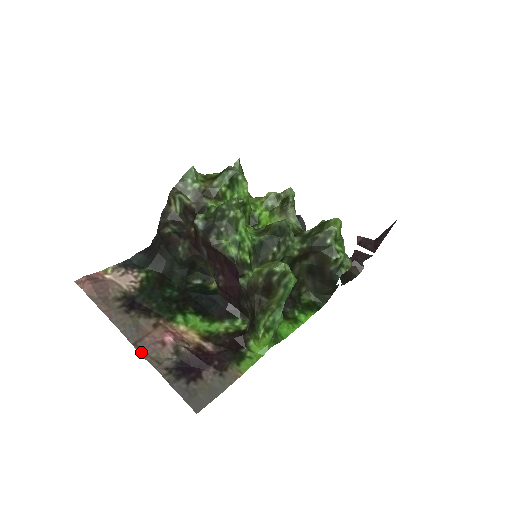
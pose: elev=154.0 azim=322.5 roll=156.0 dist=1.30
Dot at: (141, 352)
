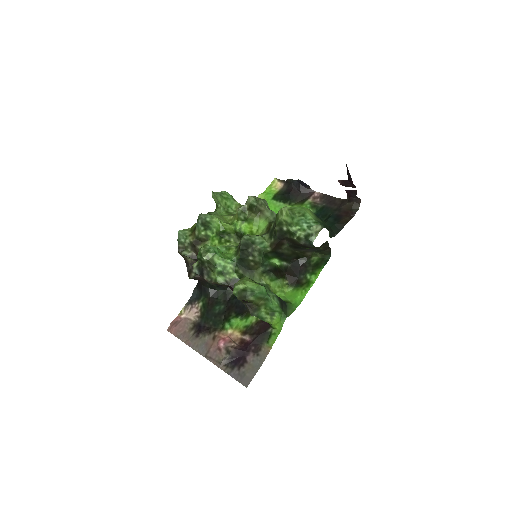
Dot at: (210, 360)
